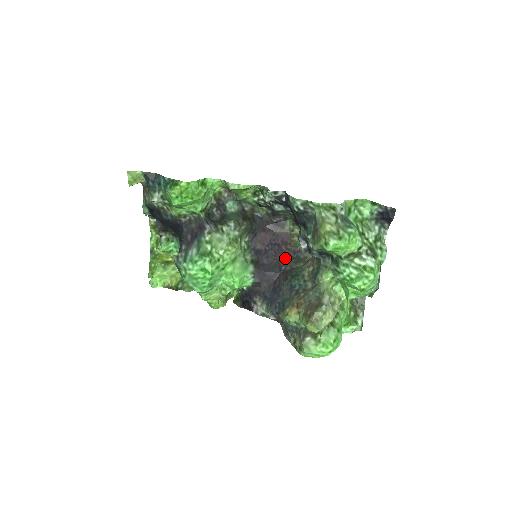
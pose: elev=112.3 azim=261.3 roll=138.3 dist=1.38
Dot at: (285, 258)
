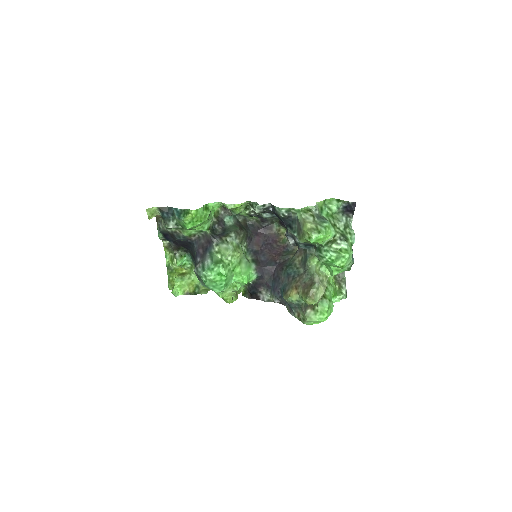
Dot at: (278, 253)
